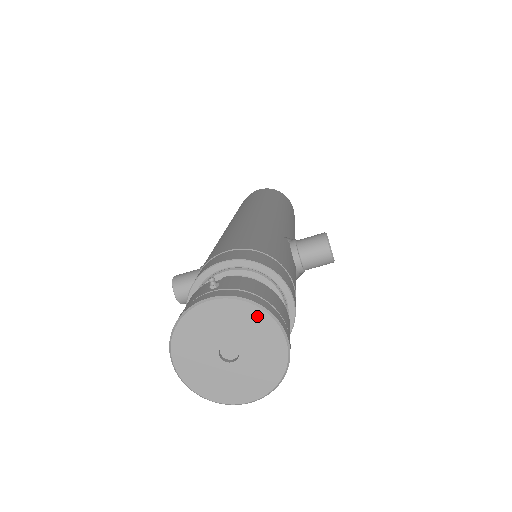
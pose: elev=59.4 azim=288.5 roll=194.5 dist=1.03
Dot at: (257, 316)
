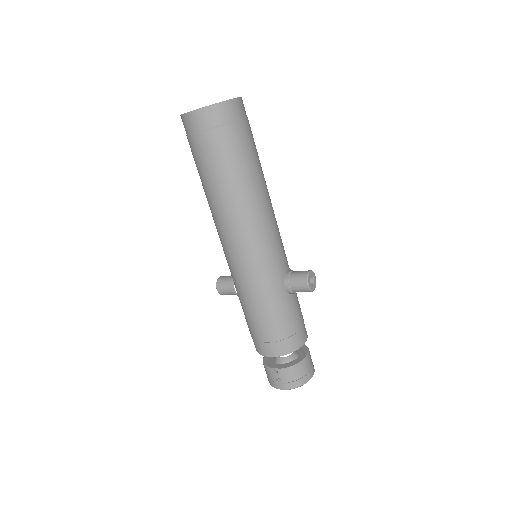
Dot at: (301, 384)
